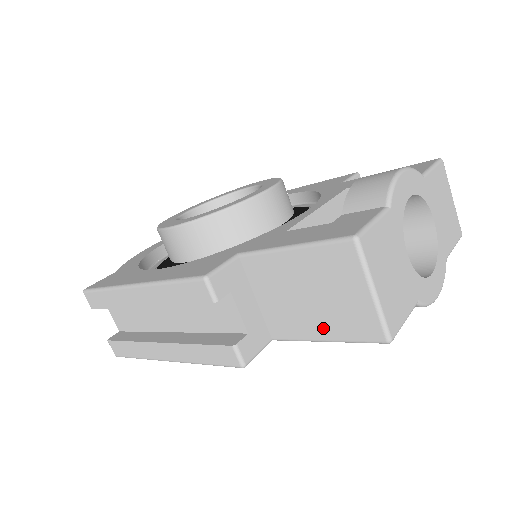
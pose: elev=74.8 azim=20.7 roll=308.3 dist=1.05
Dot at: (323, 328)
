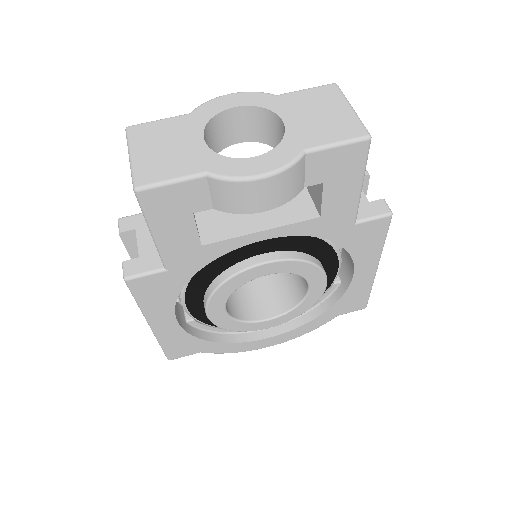
Dot at: occluded
